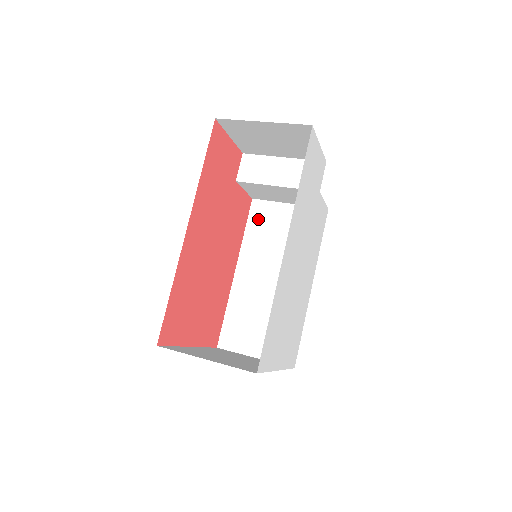
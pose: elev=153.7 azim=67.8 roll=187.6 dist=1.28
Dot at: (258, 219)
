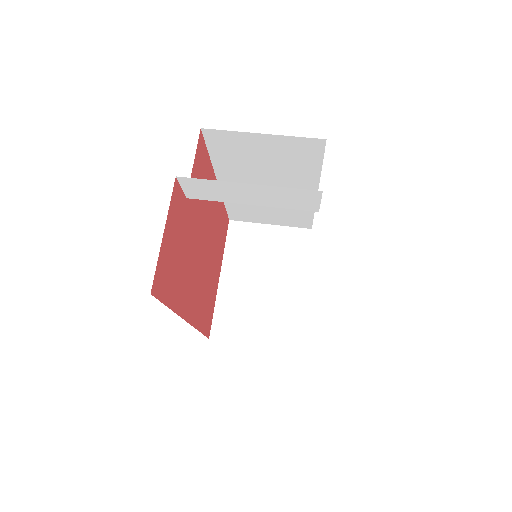
Dot at: (222, 147)
